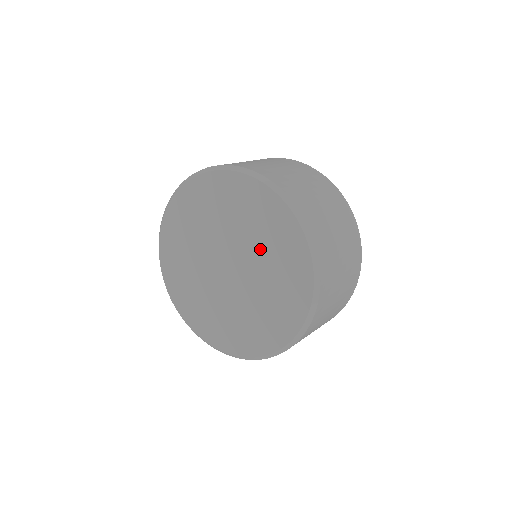
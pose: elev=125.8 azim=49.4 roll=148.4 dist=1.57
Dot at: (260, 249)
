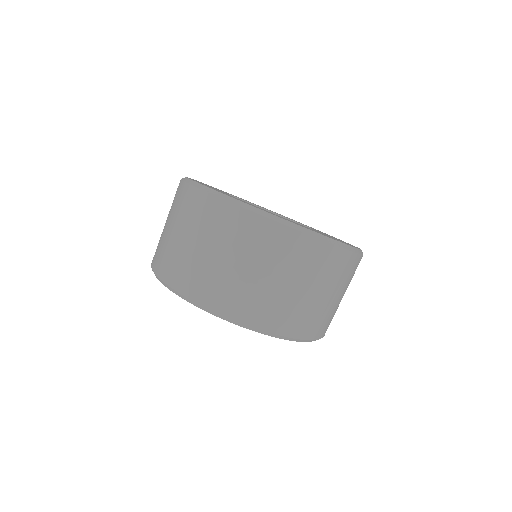
Dot at: occluded
